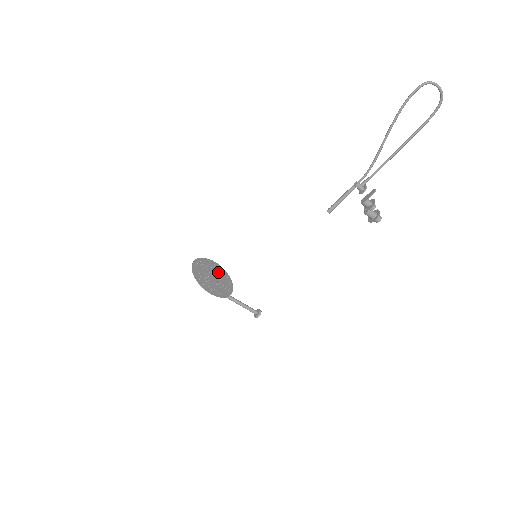
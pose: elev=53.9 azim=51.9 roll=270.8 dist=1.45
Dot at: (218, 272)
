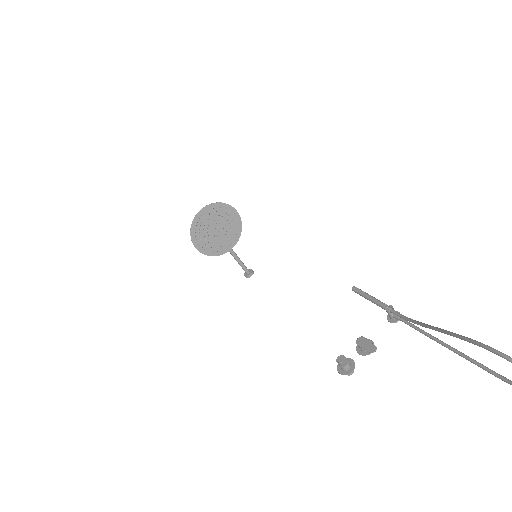
Dot at: (230, 225)
